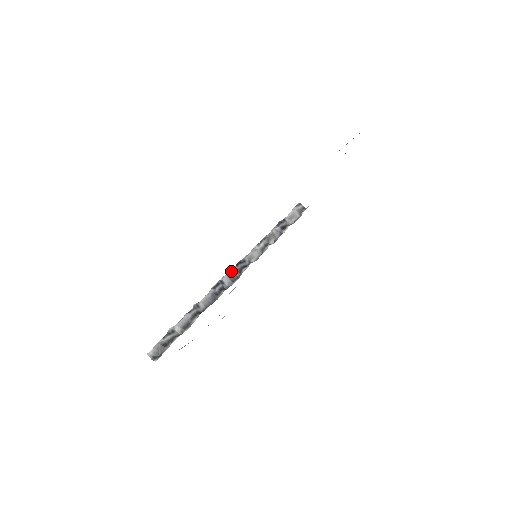
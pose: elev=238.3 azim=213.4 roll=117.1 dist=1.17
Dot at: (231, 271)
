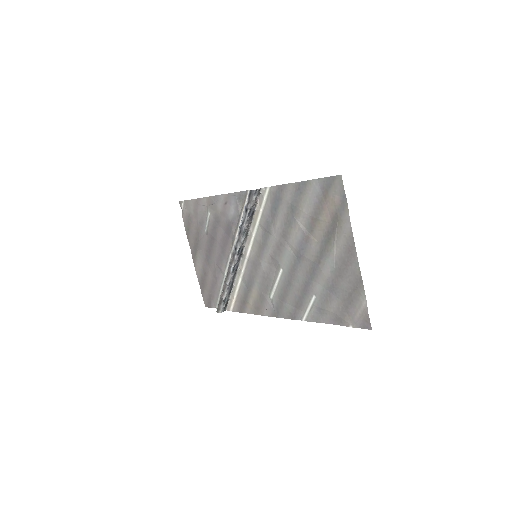
Dot at: (237, 259)
